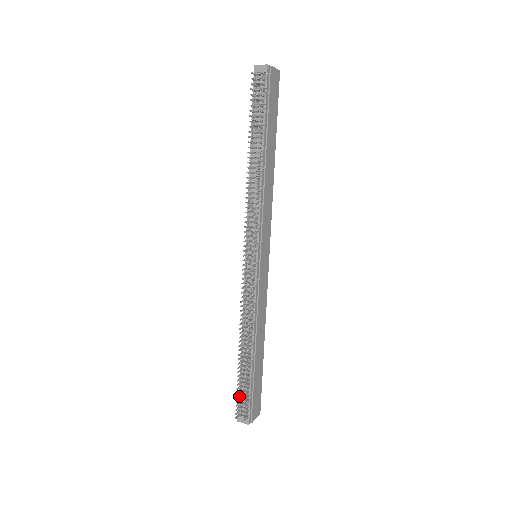
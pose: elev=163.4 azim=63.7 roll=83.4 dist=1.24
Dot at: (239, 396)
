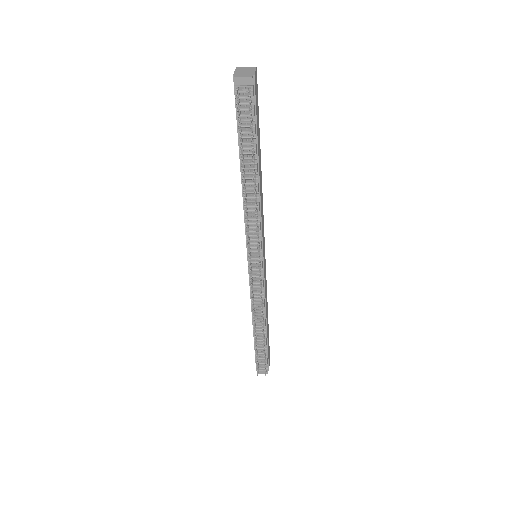
Dot at: (257, 360)
